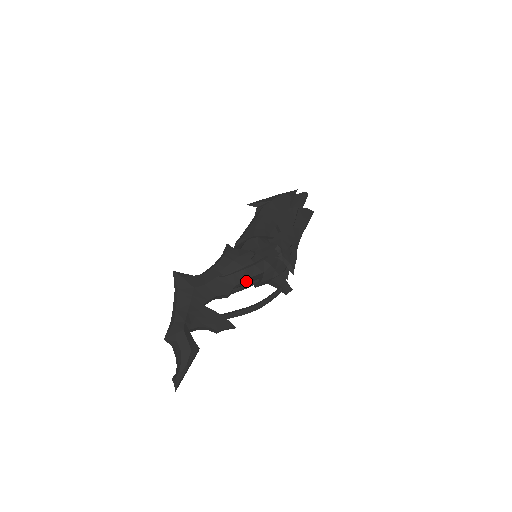
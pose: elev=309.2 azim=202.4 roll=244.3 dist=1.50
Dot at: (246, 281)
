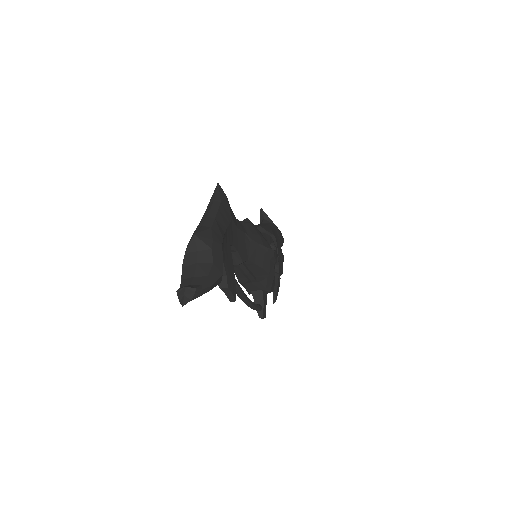
Dot at: (252, 267)
